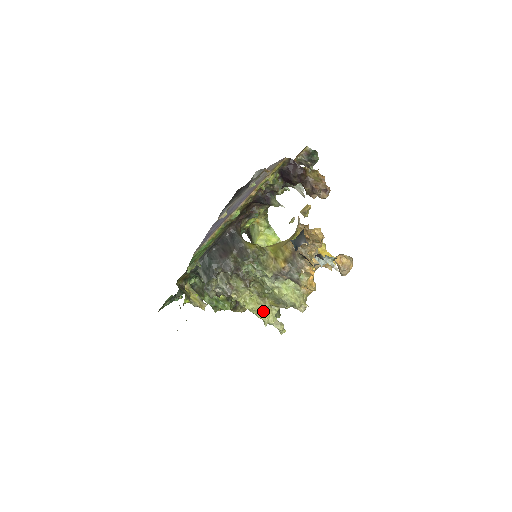
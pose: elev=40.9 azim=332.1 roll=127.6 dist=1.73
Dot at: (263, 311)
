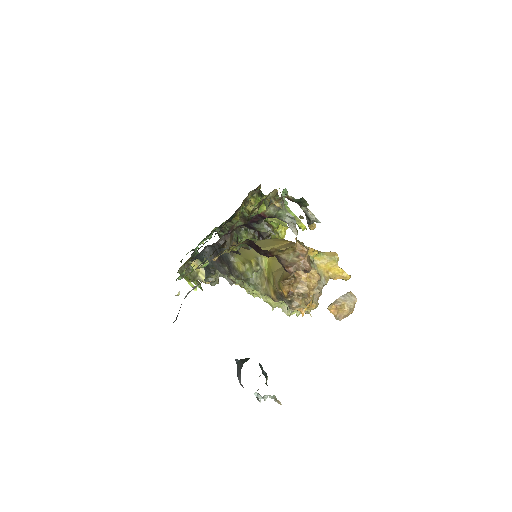
Dot at: (269, 299)
